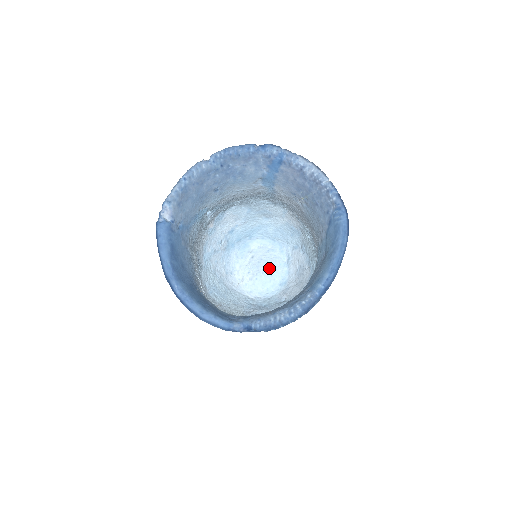
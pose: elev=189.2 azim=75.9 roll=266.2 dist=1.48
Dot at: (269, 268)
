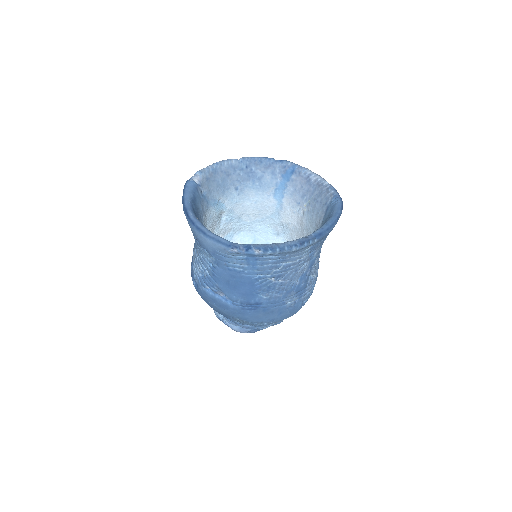
Dot at: occluded
